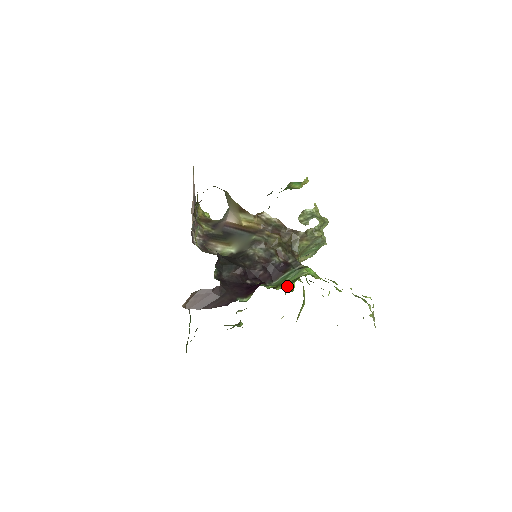
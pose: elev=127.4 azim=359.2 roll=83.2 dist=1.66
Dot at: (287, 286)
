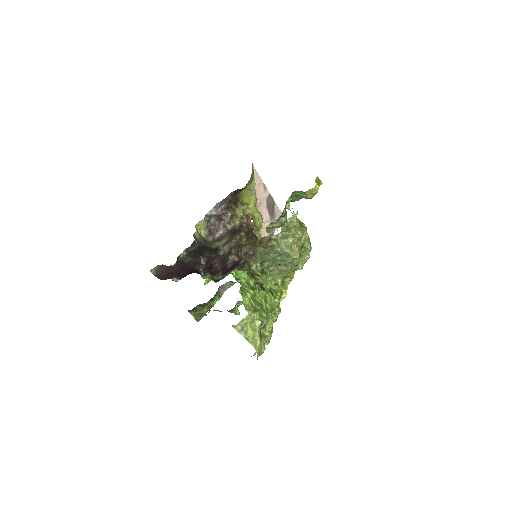
Dot at: (208, 280)
